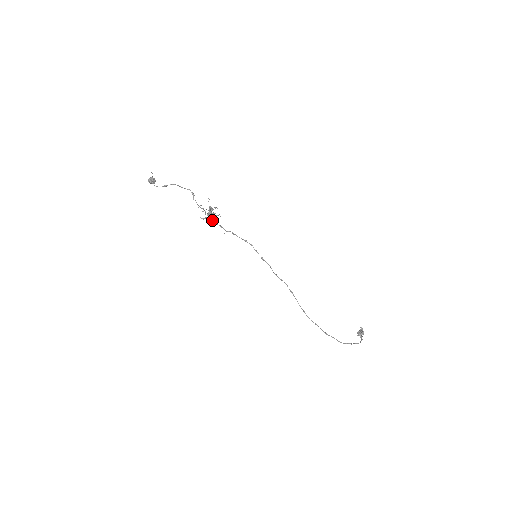
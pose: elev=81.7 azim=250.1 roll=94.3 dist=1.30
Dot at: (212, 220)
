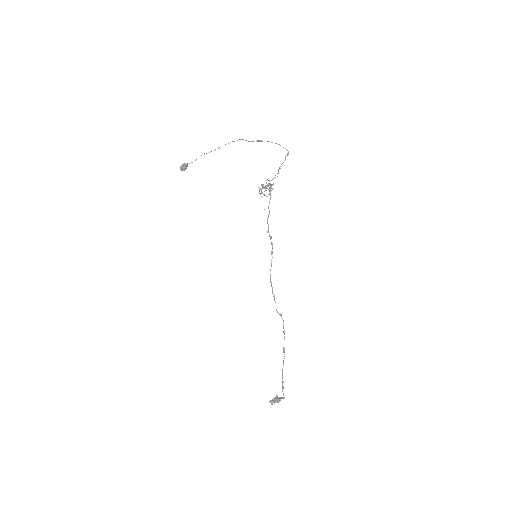
Dot at: occluded
